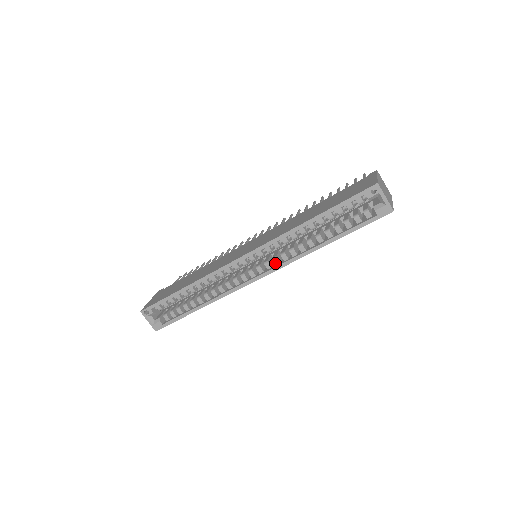
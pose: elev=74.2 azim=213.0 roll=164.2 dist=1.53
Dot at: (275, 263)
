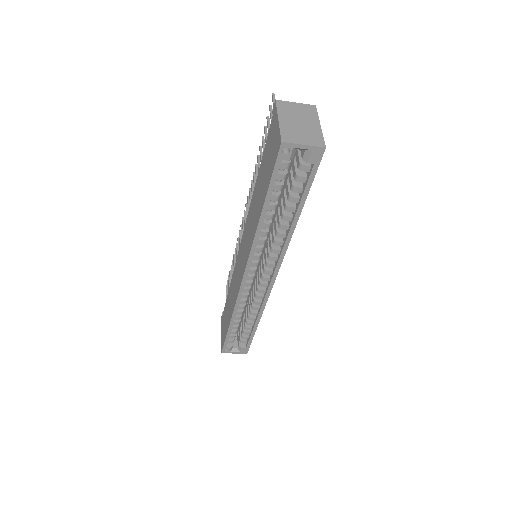
Dot at: (274, 260)
